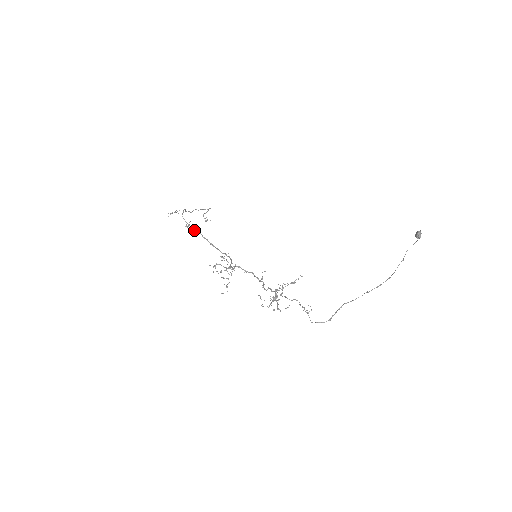
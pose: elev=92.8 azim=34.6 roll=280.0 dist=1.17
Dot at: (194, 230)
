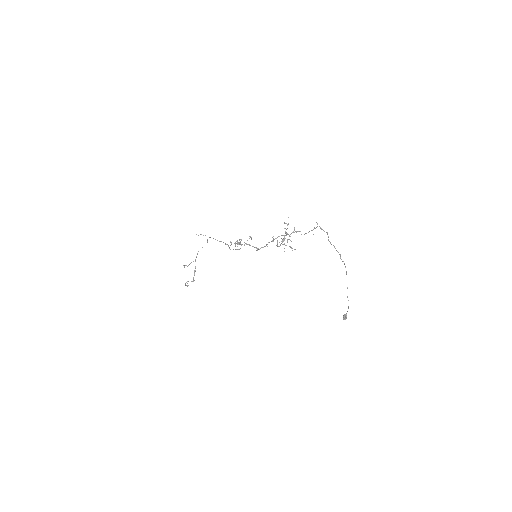
Dot at: occluded
